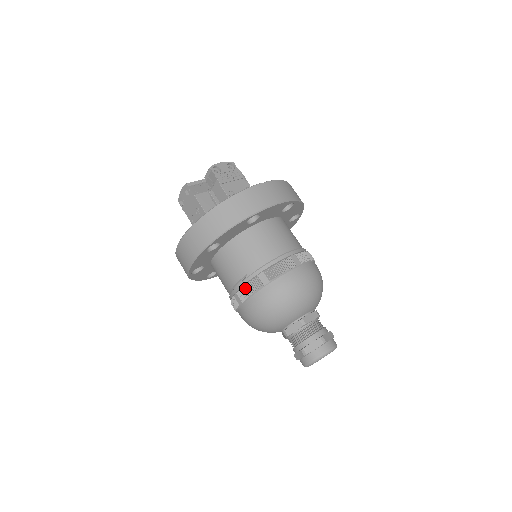
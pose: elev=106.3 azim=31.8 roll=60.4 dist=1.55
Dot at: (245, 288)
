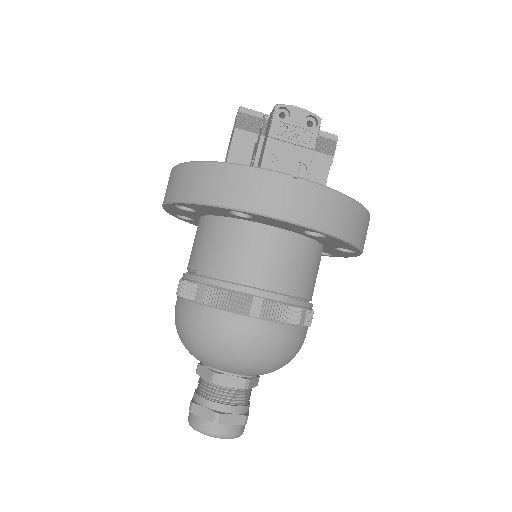
Dot at: (184, 283)
